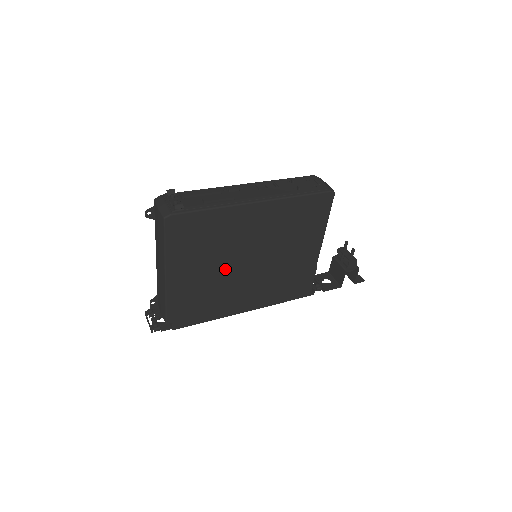
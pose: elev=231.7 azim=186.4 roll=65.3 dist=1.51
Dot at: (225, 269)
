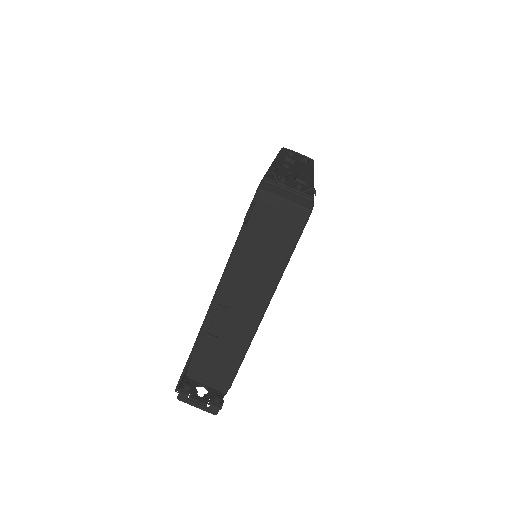
Dot at: occluded
